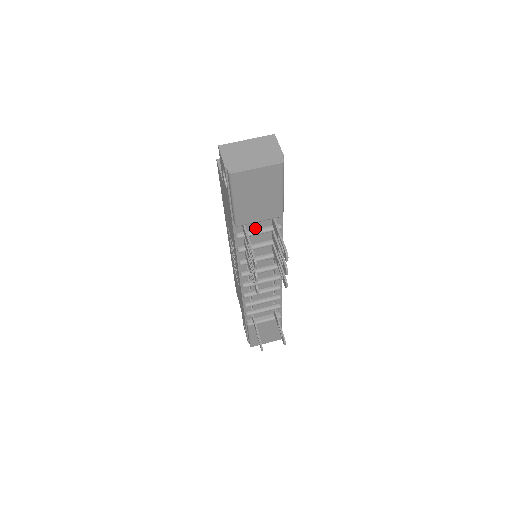
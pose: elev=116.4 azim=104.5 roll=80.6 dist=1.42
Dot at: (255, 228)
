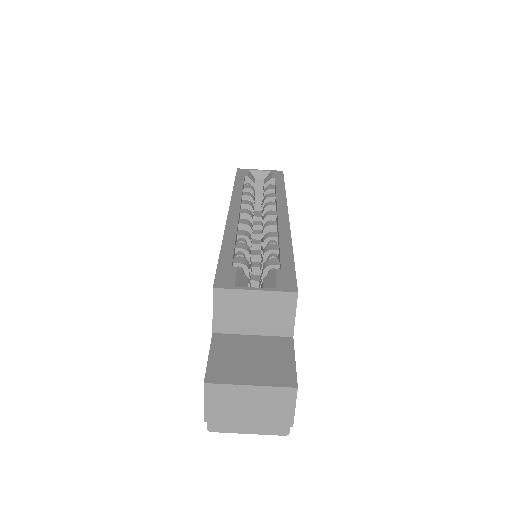
Dot at: occluded
